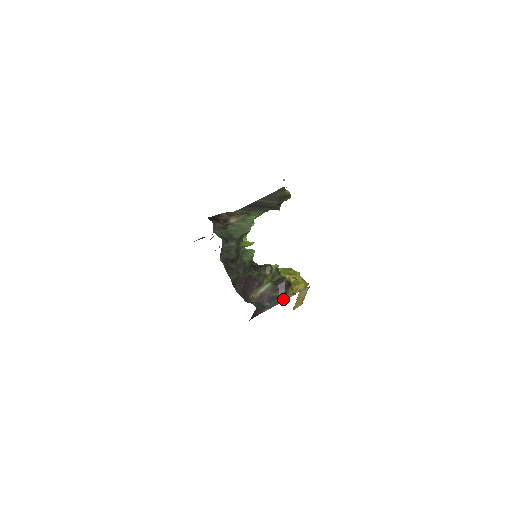
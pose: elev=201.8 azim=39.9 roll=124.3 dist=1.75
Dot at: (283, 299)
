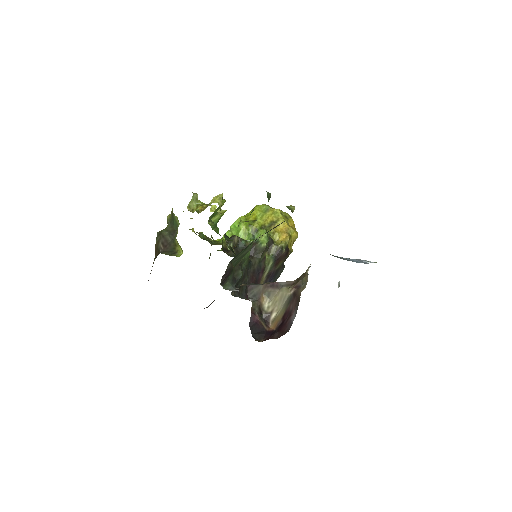
Dot at: occluded
